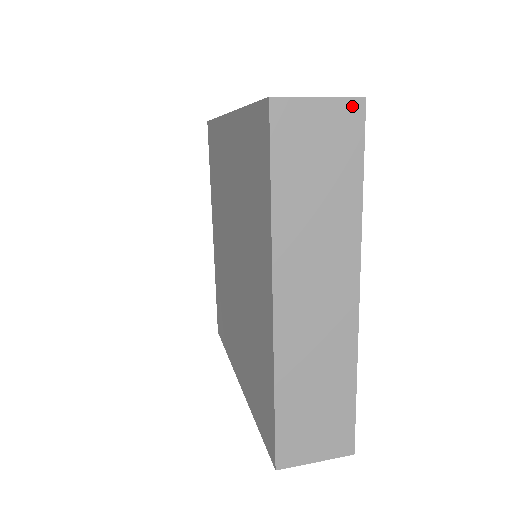
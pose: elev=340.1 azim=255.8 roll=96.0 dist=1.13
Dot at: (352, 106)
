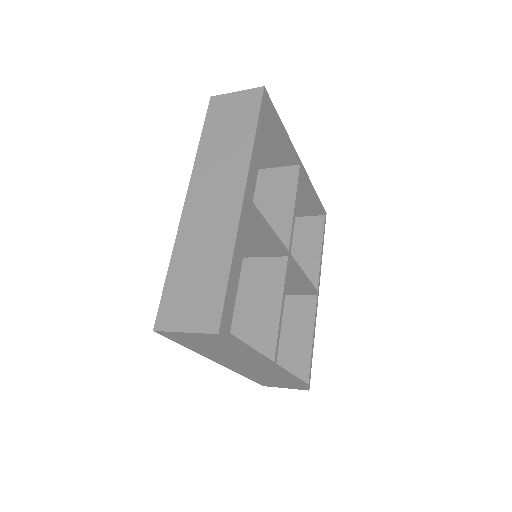
Dot at: (255, 92)
